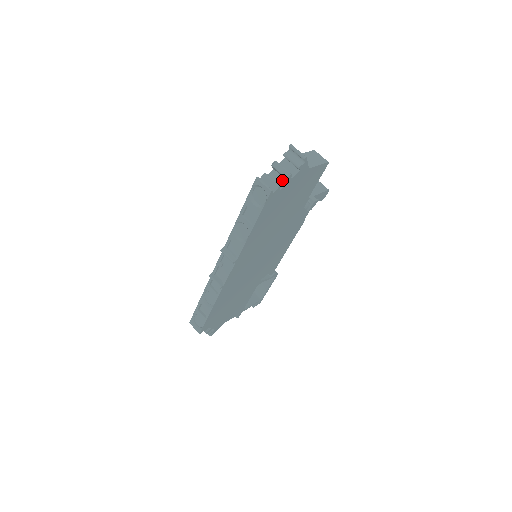
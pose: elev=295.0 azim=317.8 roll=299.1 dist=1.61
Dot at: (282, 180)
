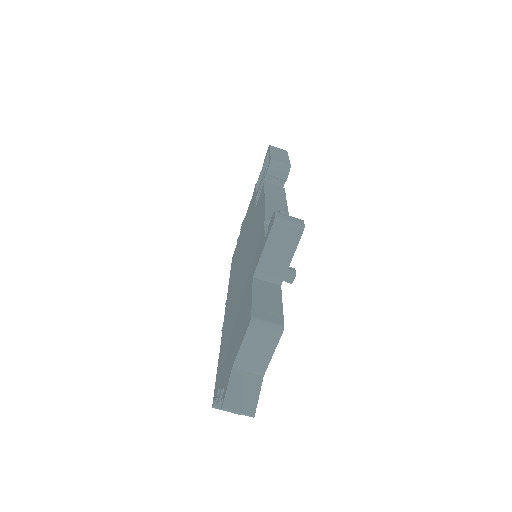
Dot at: occluded
